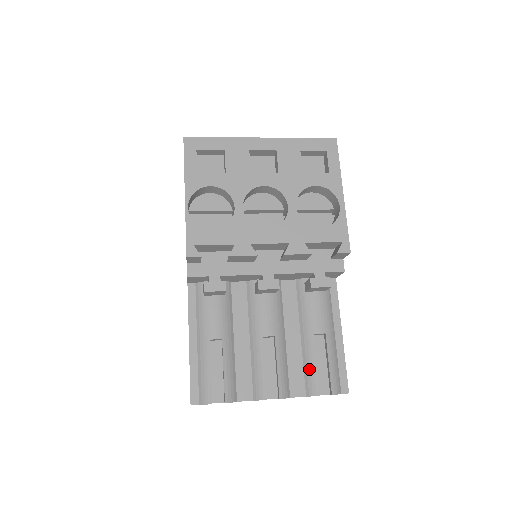
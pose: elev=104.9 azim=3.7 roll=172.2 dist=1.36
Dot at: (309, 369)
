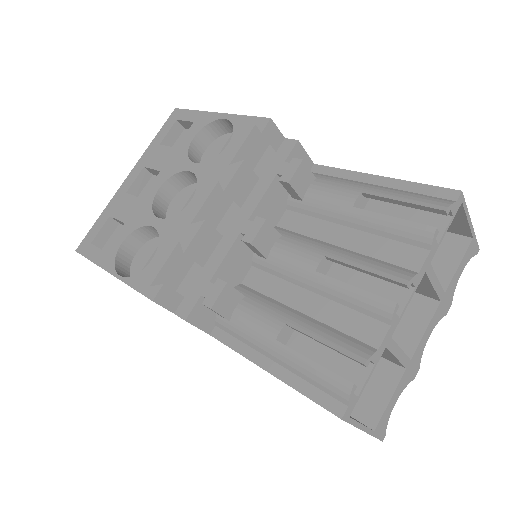
Dot at: (393, 230)
